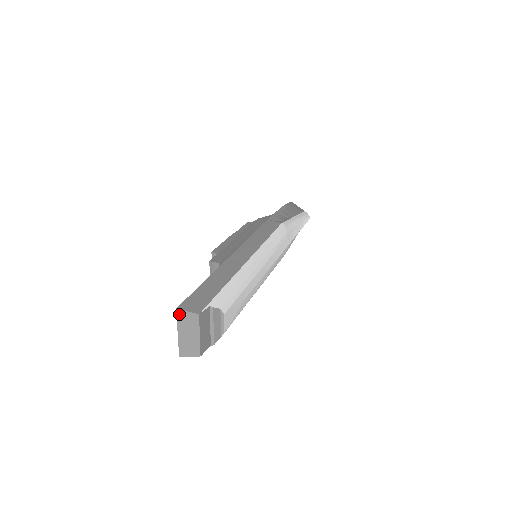
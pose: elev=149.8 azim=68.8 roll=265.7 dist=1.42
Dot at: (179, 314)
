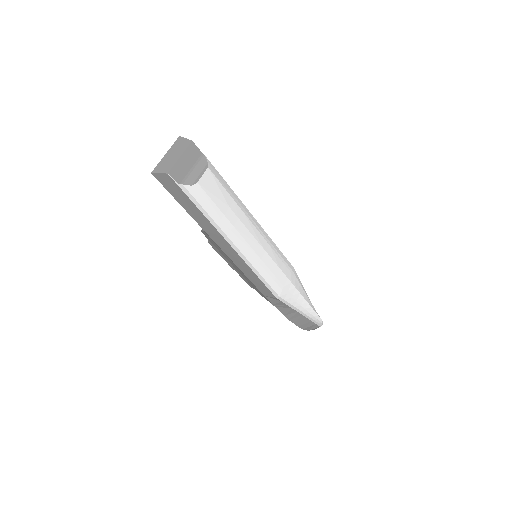
Dot at: (178, 140)
